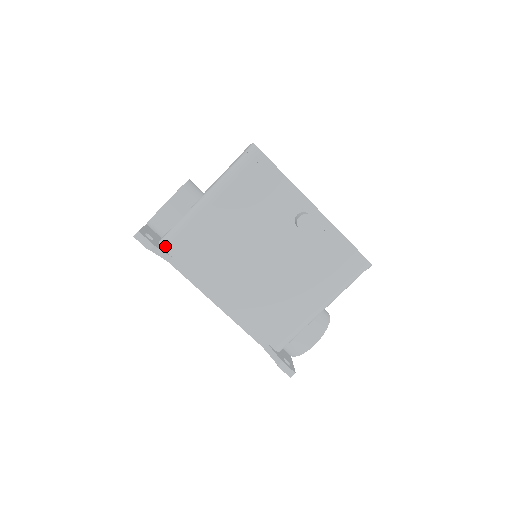
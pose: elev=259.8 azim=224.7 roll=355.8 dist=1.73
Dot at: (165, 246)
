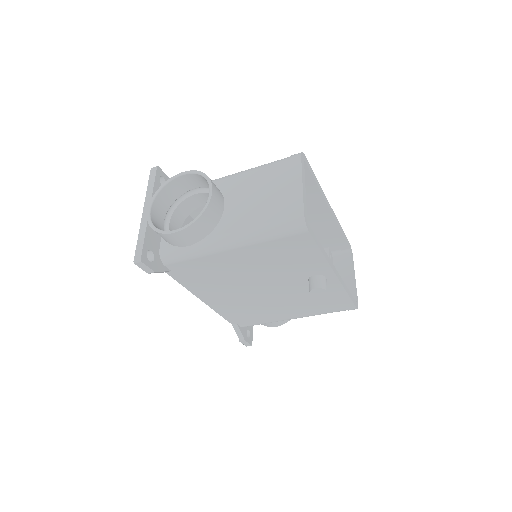
Dot at: (166, 263)
